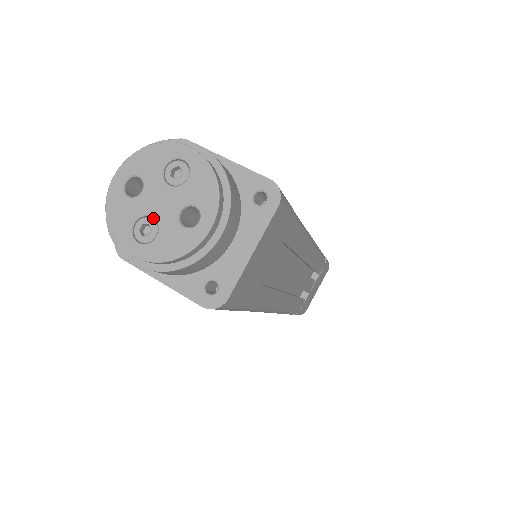
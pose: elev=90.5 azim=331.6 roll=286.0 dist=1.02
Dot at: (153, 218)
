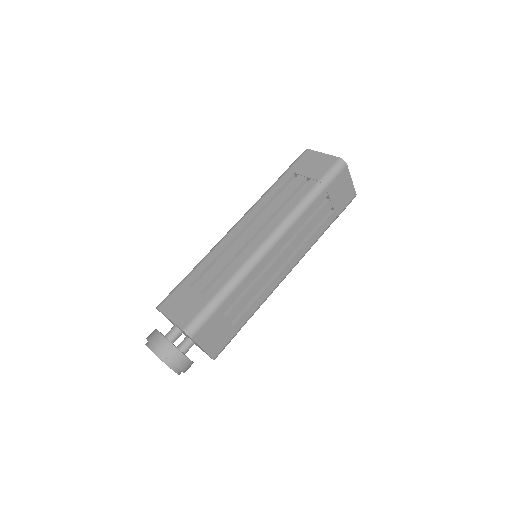
Dot at: occluded
